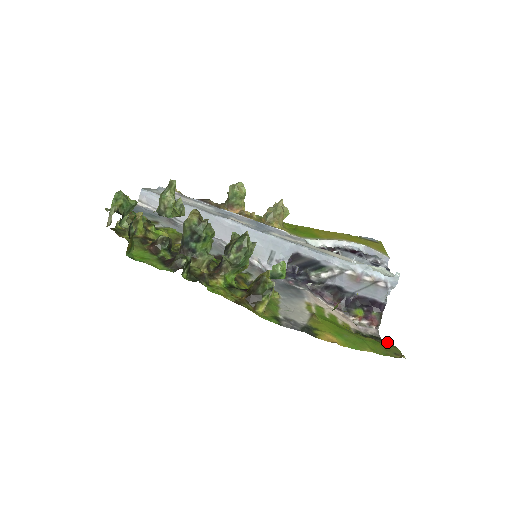
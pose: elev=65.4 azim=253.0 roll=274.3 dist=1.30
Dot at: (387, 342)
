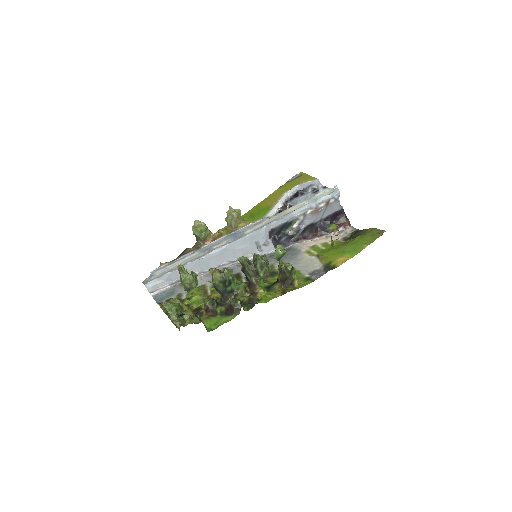
Dot at: (365, 230)
